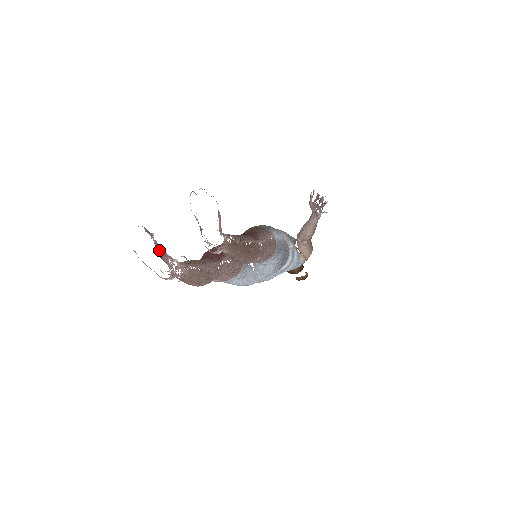
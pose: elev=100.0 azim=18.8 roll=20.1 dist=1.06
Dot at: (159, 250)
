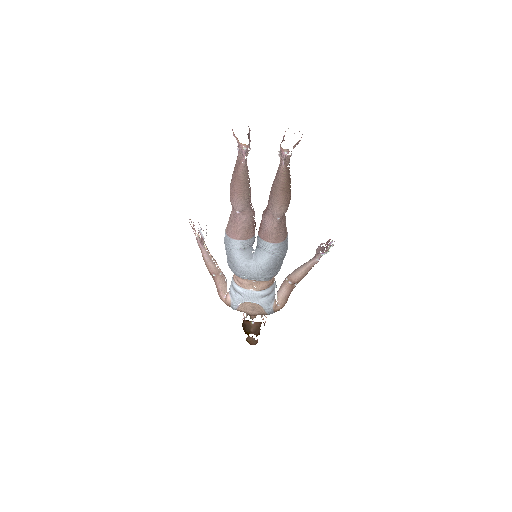
Dot at: (249, 135)
